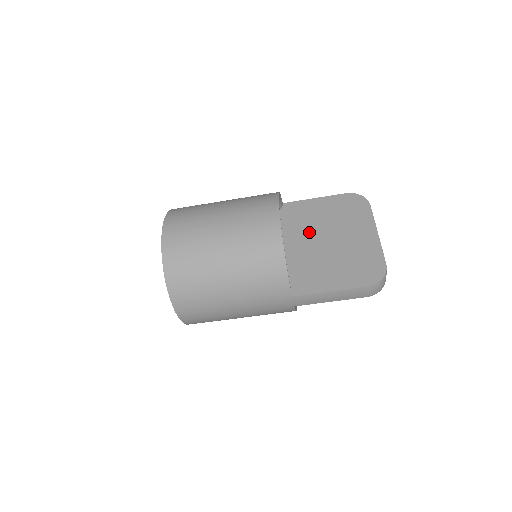
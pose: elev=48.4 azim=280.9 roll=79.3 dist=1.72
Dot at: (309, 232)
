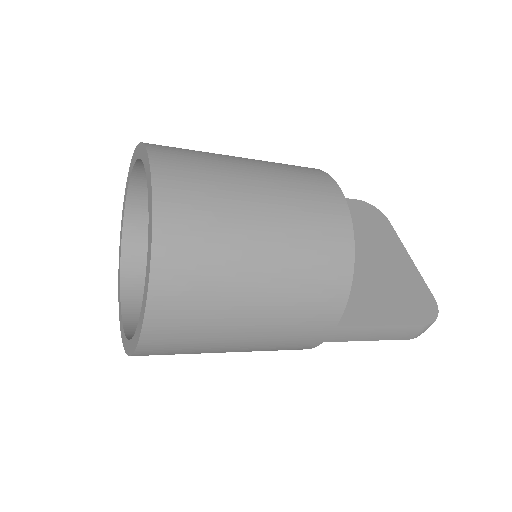
Dot at: occluded
